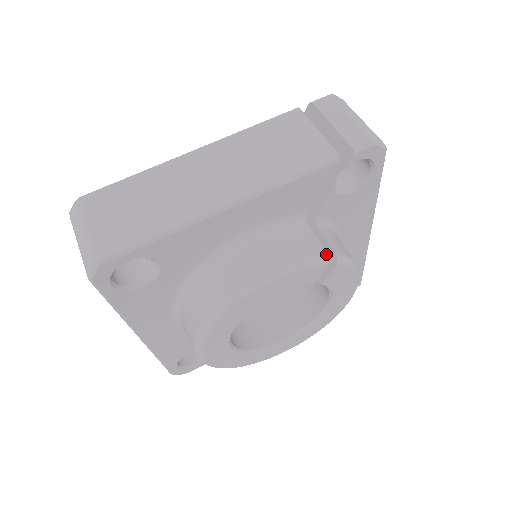
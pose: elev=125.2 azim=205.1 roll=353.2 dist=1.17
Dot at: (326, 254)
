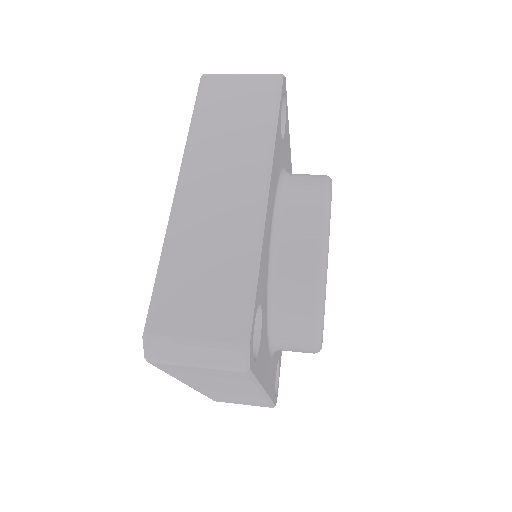
Dot at: occluded
